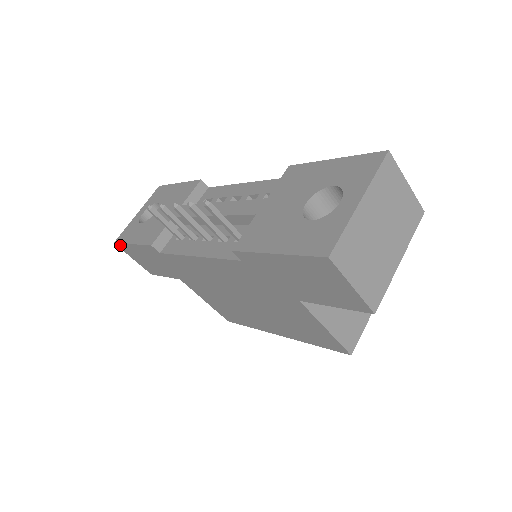
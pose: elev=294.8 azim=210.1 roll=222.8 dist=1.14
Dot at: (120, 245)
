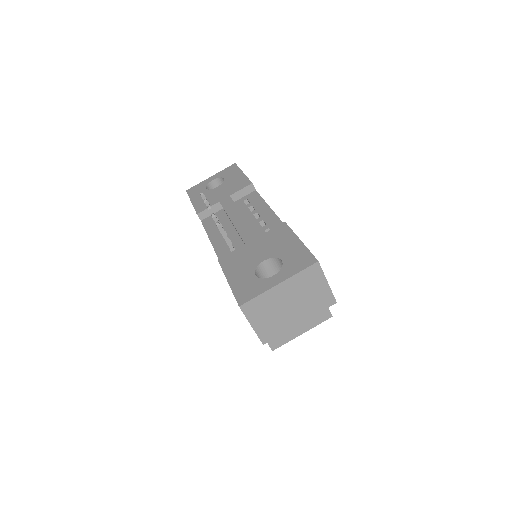
Dot at: occluded
